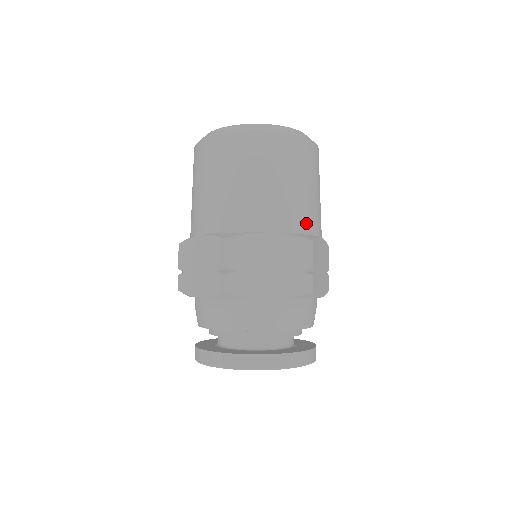
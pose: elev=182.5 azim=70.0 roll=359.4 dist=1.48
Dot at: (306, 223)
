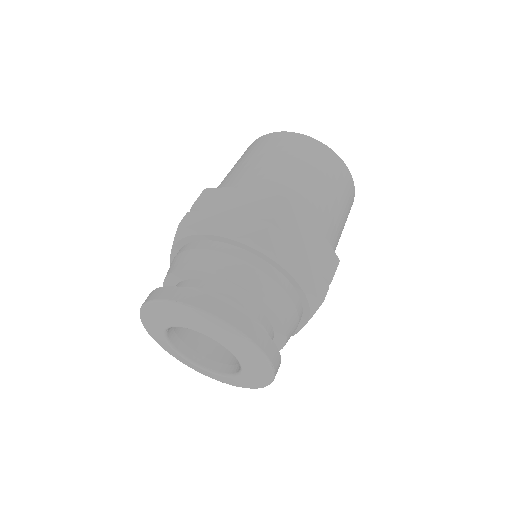
Dot at: (293, 196)
